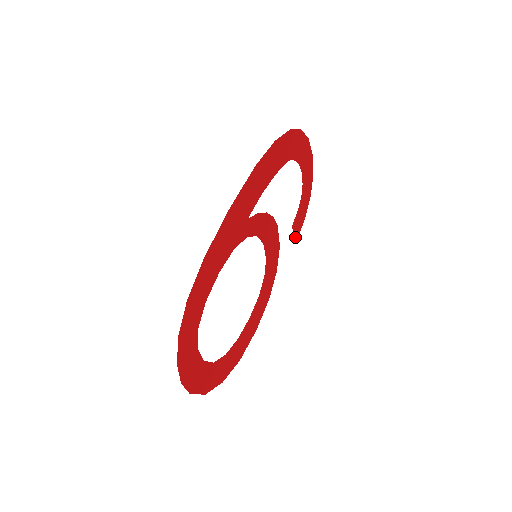
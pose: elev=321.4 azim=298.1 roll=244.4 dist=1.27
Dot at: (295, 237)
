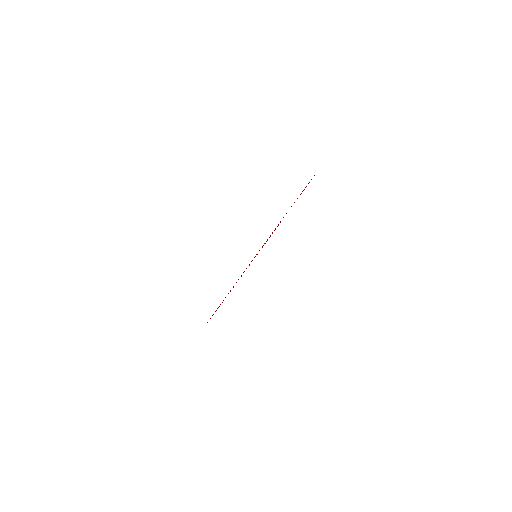
Dot at: occluded
